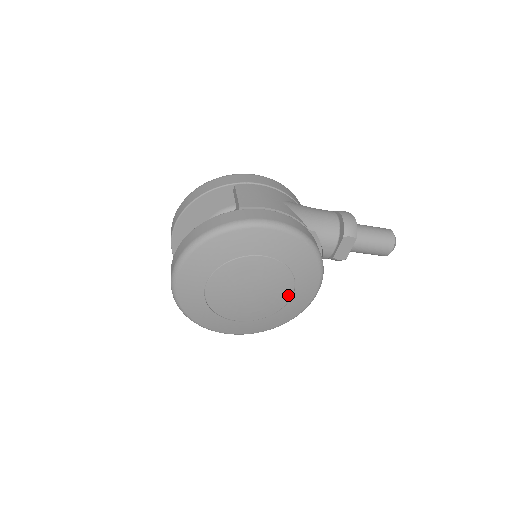
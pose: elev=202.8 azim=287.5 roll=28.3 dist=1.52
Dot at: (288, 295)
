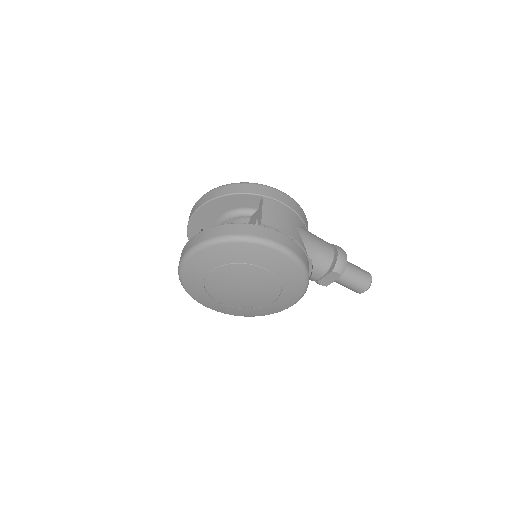
Dot at: (270, 300)
